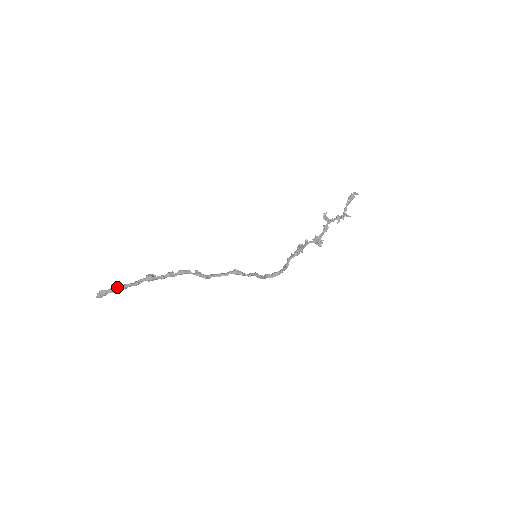
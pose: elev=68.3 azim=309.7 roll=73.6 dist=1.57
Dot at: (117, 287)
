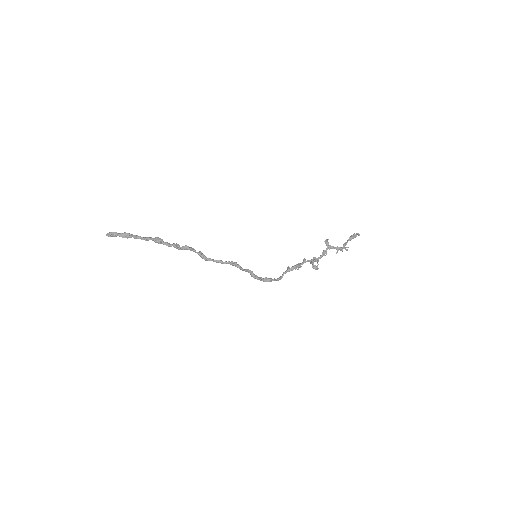
Dot at: (128, 233)
